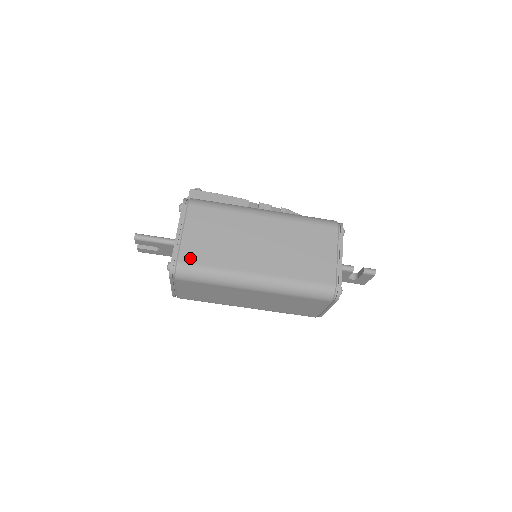
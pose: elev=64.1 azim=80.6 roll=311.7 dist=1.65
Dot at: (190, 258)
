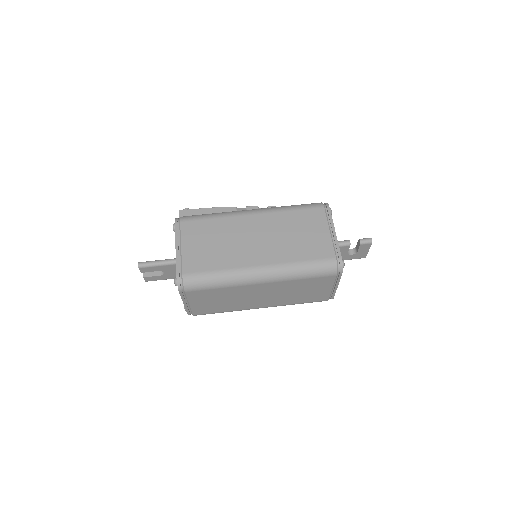
Dot at: (193, 268)
